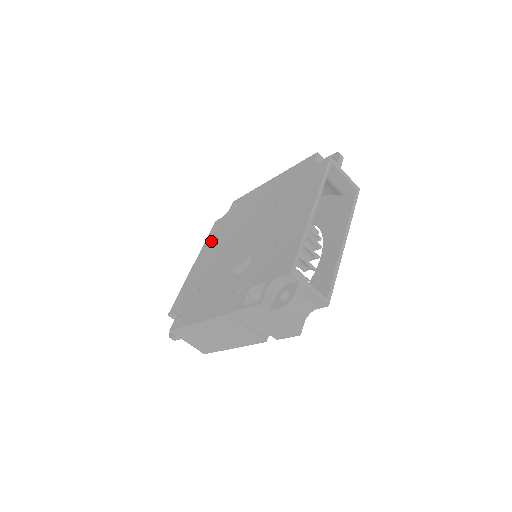
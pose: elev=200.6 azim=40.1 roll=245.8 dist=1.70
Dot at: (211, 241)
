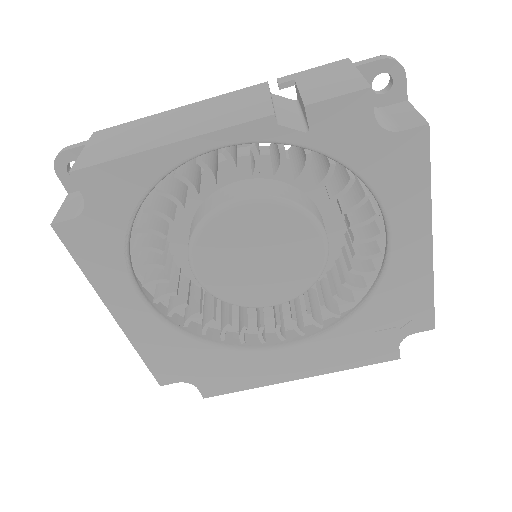
Dot at: occluded
